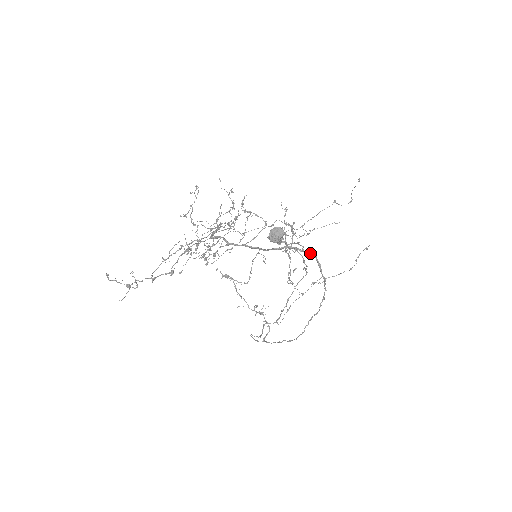
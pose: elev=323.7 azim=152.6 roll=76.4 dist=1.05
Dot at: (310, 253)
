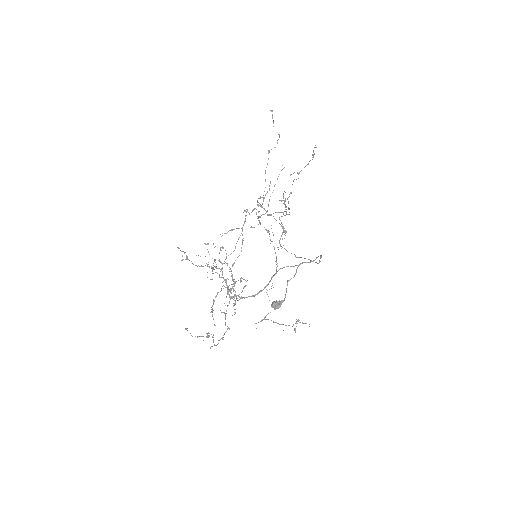
Dot at: occluded
